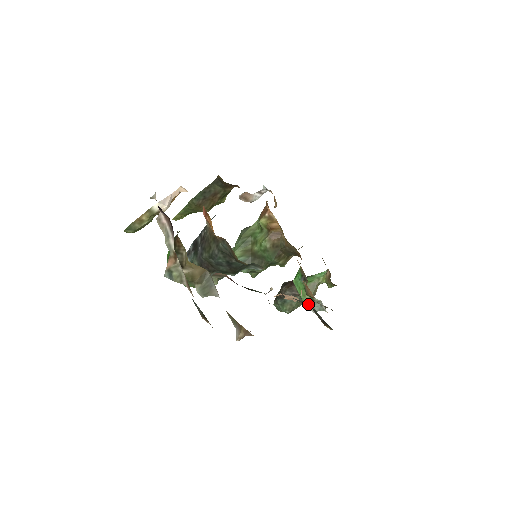
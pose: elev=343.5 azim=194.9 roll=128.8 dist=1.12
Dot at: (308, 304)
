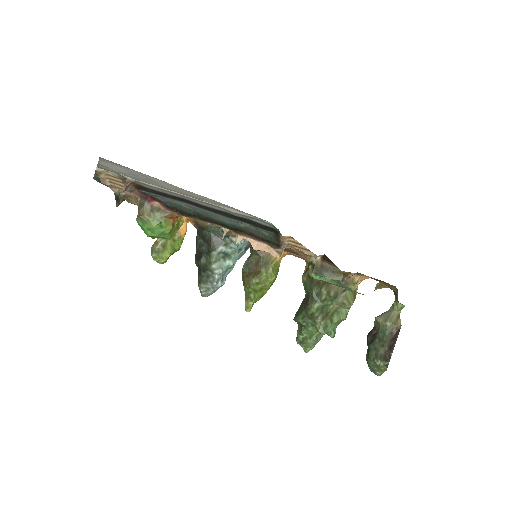
Dot at: (282, 248)
